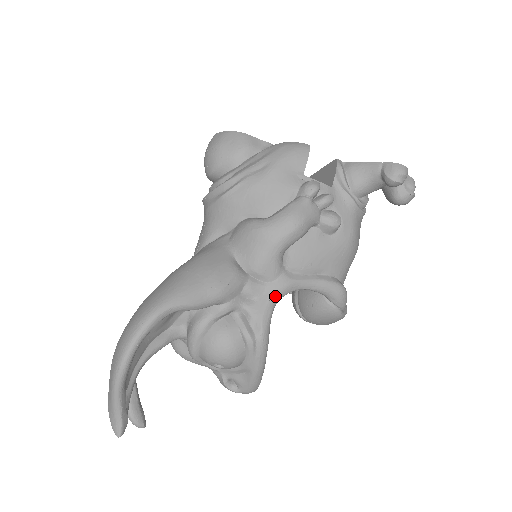
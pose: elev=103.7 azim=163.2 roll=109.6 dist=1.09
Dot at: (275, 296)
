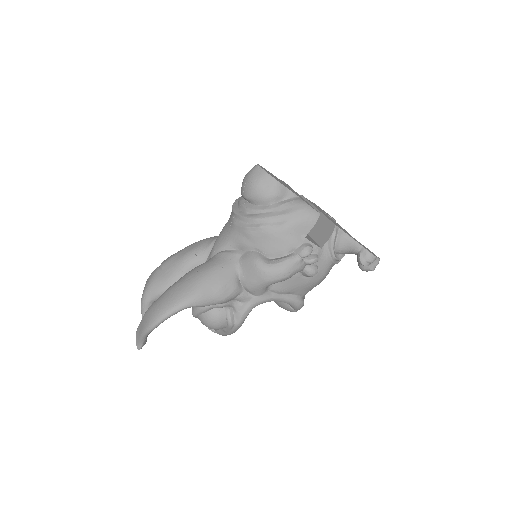
Dot at: (255, 304)
